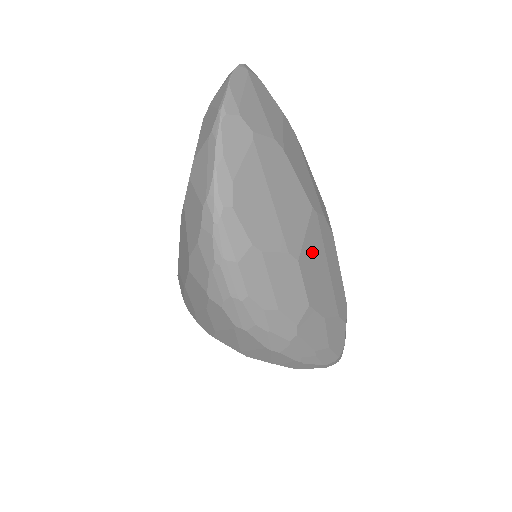
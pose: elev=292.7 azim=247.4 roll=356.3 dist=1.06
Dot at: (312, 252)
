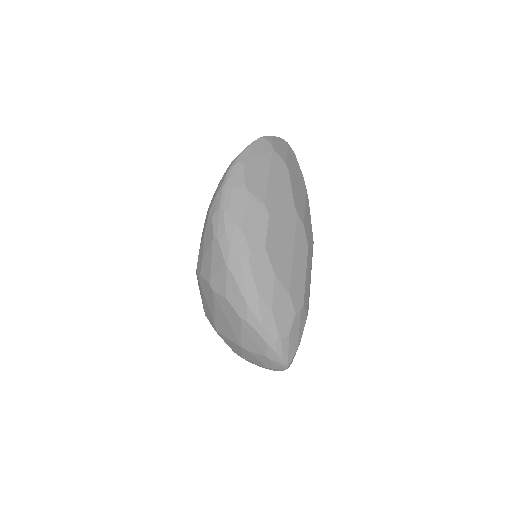
Dot at: (283, 226)
